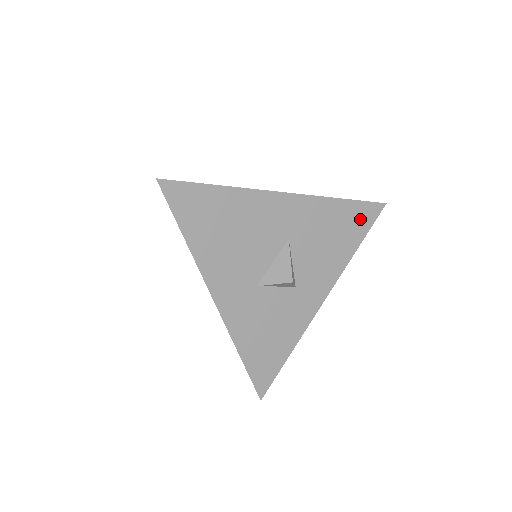
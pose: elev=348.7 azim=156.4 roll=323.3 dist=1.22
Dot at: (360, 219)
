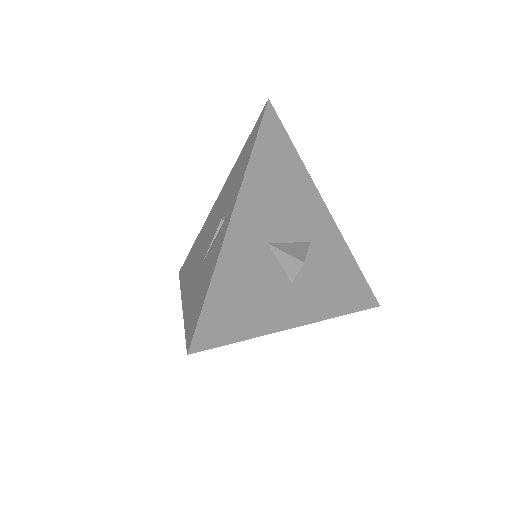
Dot at: (360, 294)
